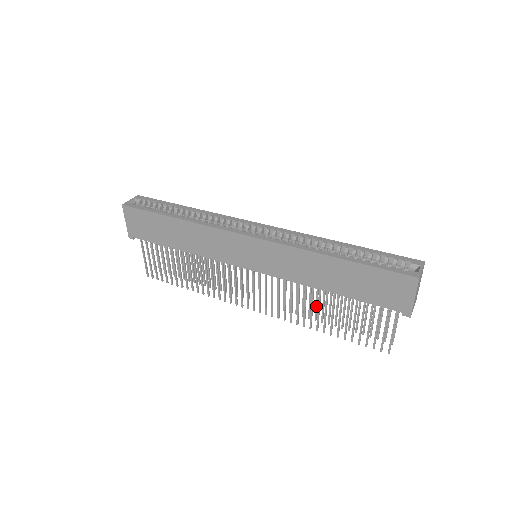
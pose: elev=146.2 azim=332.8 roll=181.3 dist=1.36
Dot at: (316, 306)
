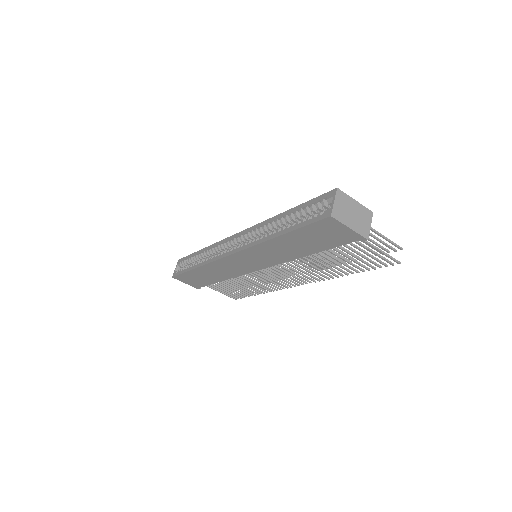
Dot at: occluded
